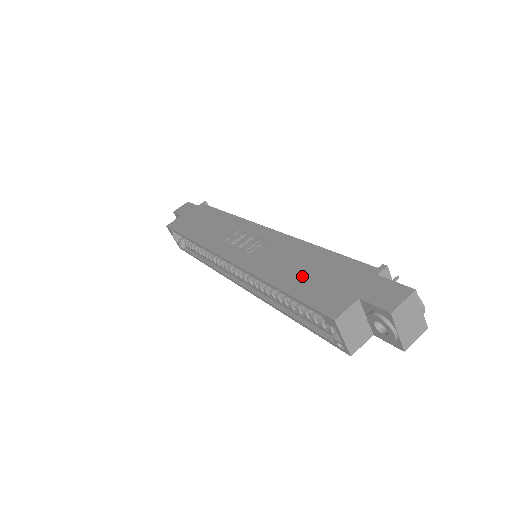
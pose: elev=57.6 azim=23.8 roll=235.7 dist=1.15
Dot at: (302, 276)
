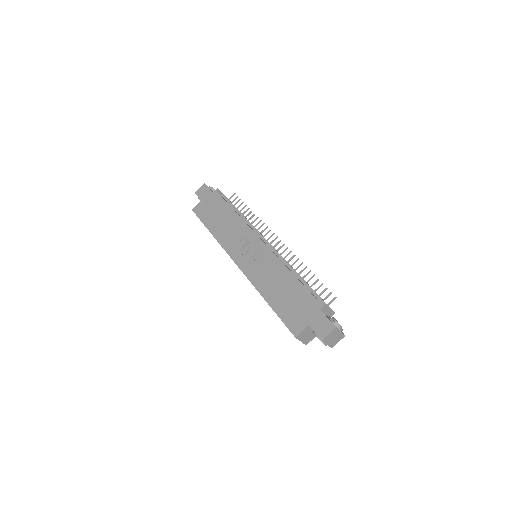
Dot at: (281, 297)
